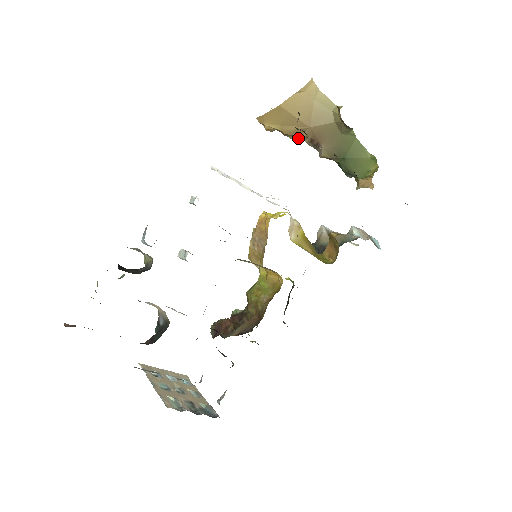
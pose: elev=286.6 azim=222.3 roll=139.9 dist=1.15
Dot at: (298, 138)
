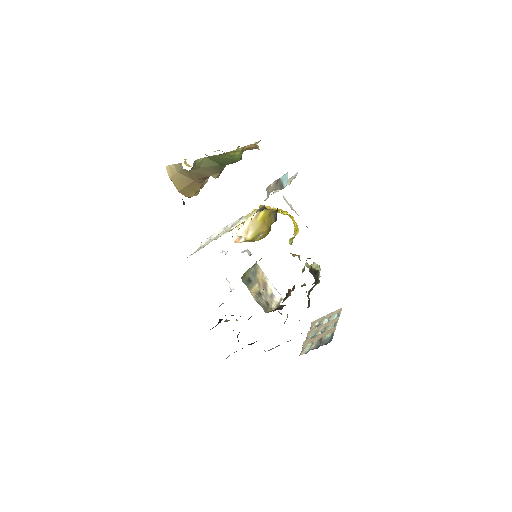
Dot at: (205, 181)
